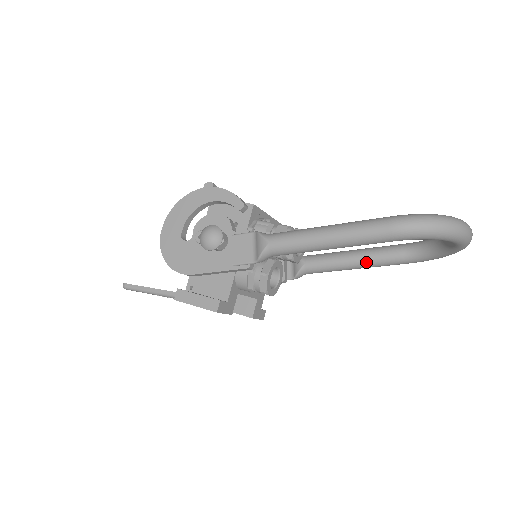
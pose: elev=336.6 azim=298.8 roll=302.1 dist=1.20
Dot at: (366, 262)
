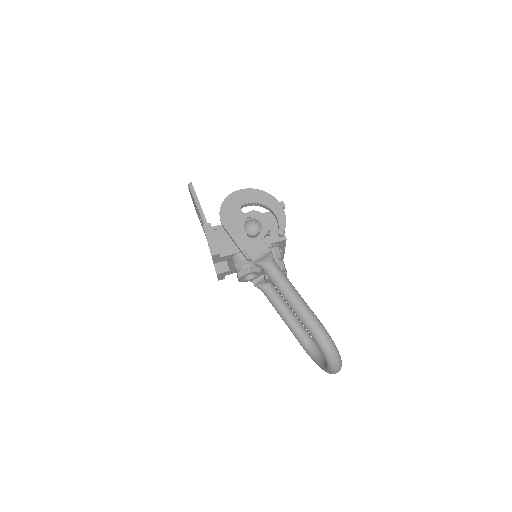
Dot at: (290, 323)
